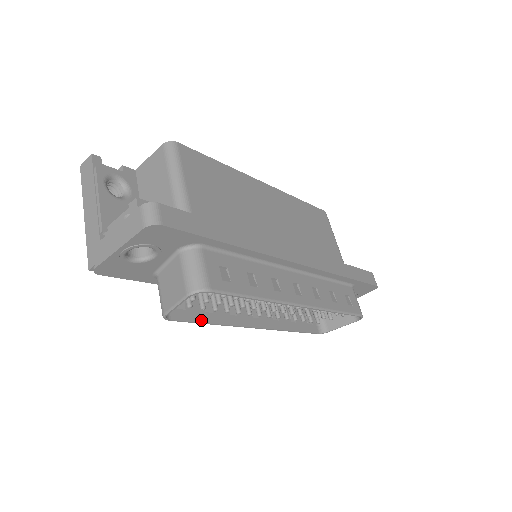
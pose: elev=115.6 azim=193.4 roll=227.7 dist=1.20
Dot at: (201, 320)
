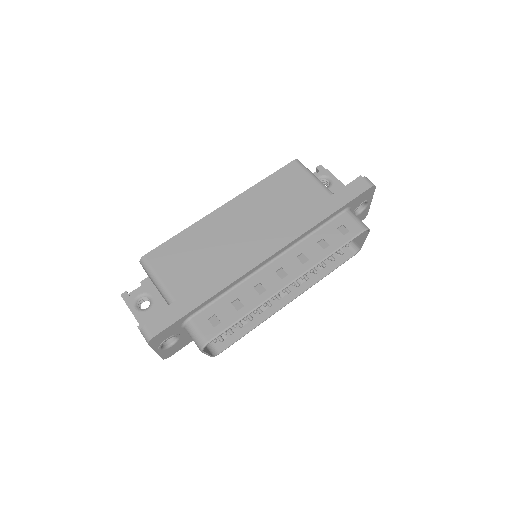
Dot at: (241, 335)
